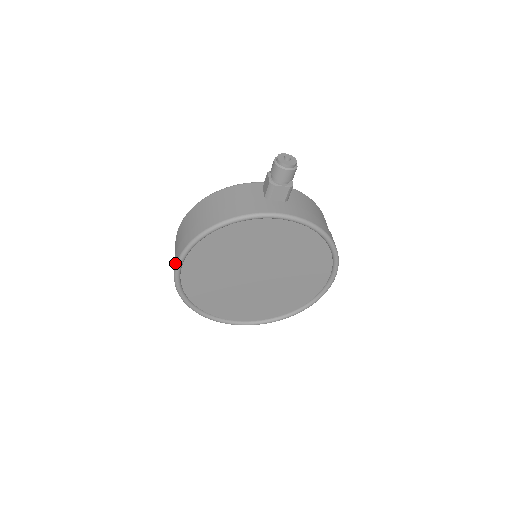
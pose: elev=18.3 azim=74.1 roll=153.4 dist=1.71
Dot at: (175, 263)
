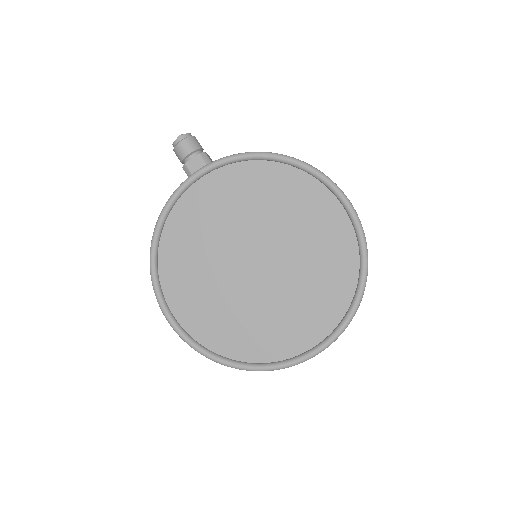
Dot at: occluded
